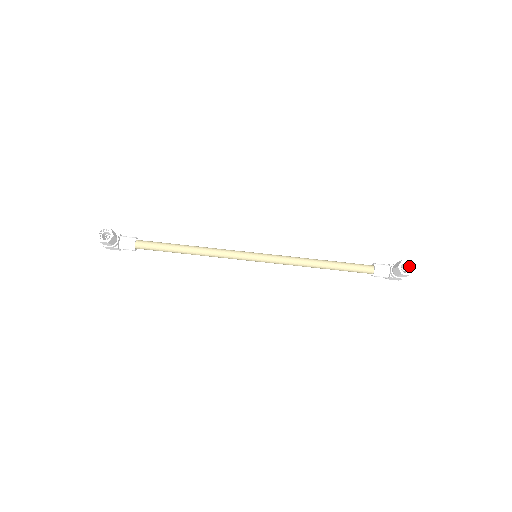
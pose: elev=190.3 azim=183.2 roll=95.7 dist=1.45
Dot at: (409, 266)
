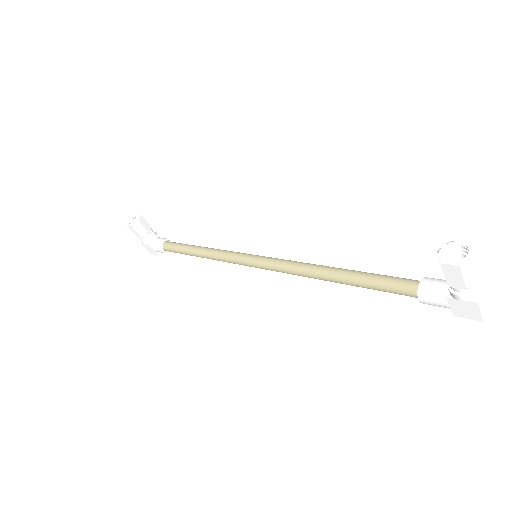
Dot at: (470, 256)
